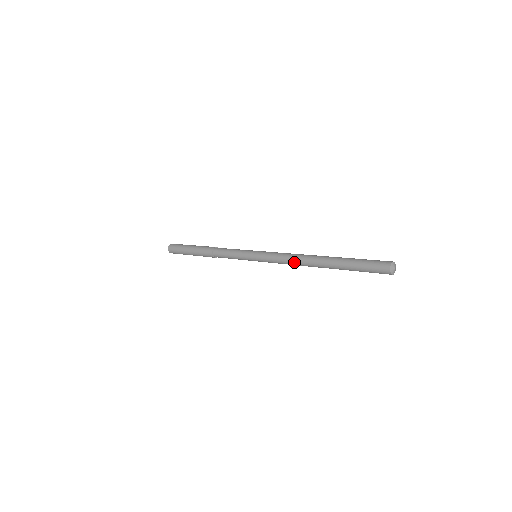
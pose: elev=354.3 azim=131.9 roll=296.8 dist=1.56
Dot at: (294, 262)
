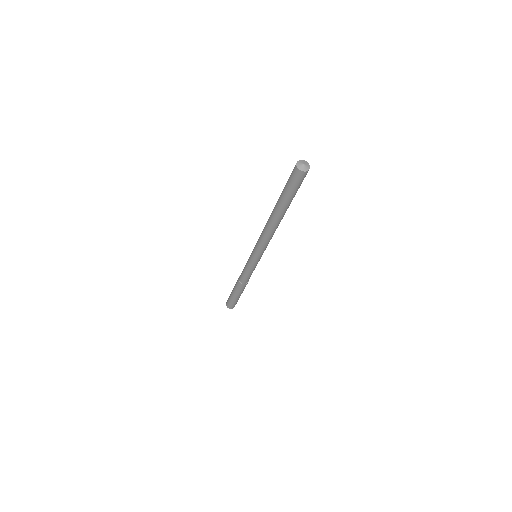
Dot at: (264, 230)
